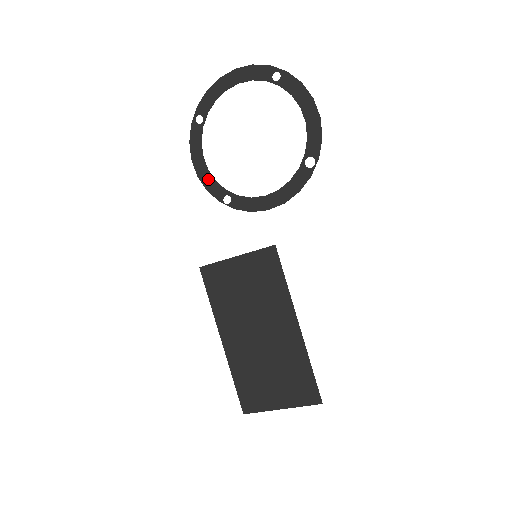
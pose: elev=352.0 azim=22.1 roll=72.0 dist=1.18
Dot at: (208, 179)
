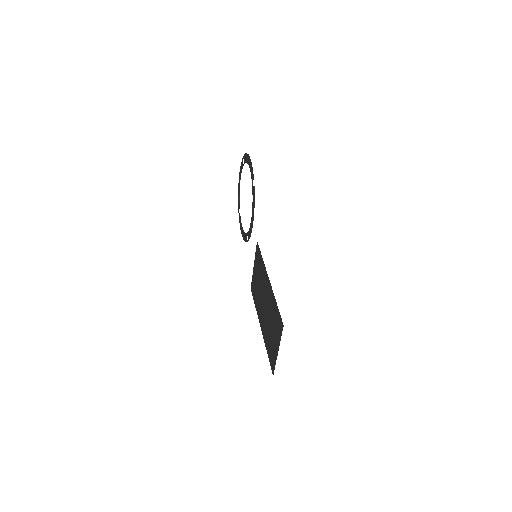
Dot at: (244, 236)
